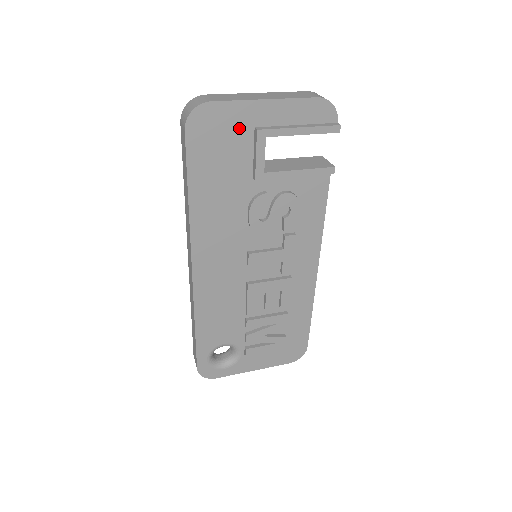
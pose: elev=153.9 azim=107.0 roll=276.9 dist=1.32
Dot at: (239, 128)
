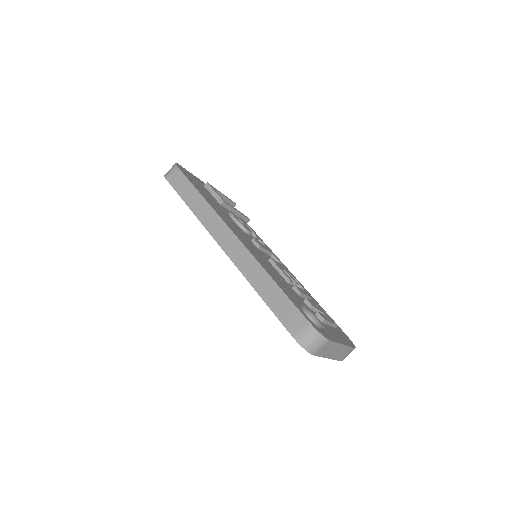
Dot at: (198, 182)
